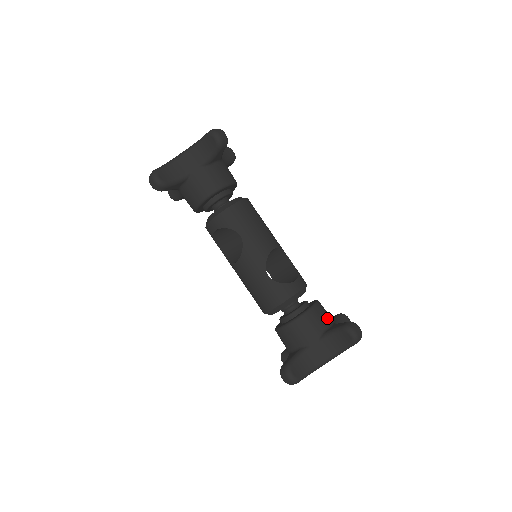
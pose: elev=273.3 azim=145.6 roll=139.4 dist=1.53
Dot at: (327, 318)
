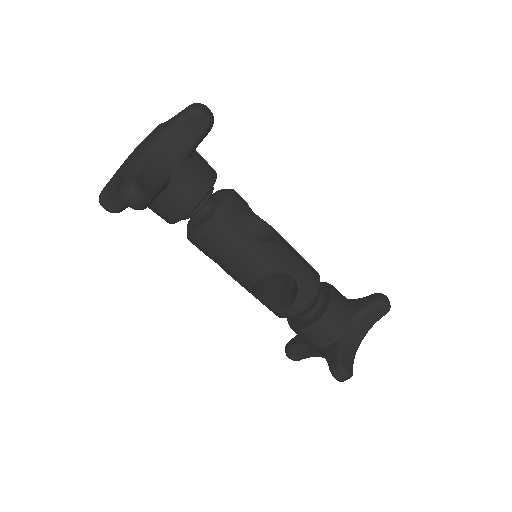
Dot at: (331, 334)
